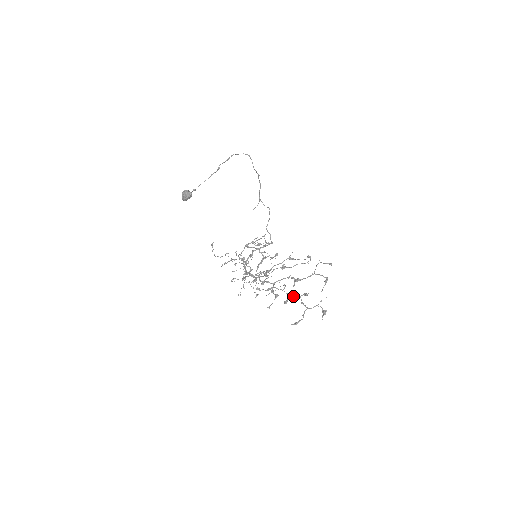
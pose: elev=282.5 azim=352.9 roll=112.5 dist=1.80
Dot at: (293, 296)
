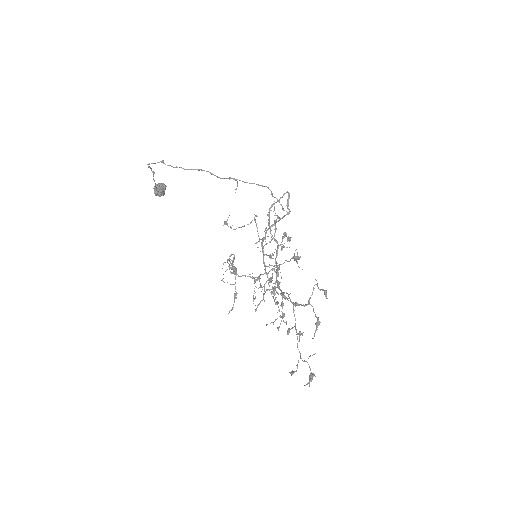
Dot at: (293, 327)
